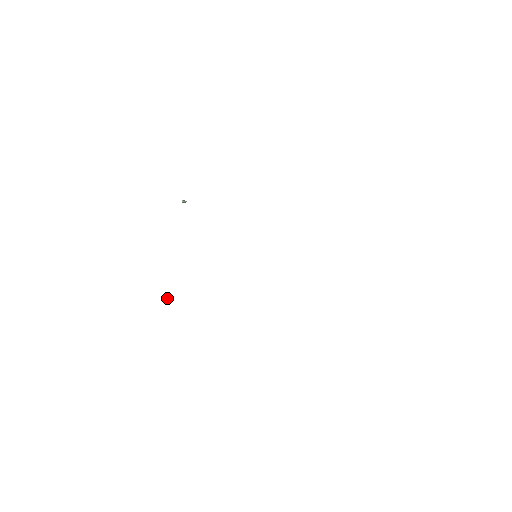
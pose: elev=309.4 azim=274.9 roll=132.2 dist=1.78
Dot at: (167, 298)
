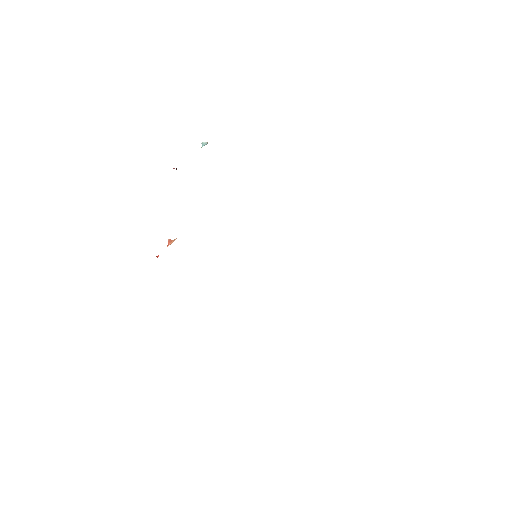
Dot at: (170, 242)
